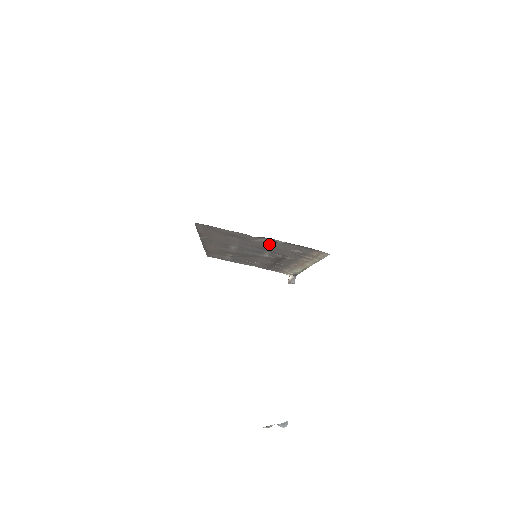
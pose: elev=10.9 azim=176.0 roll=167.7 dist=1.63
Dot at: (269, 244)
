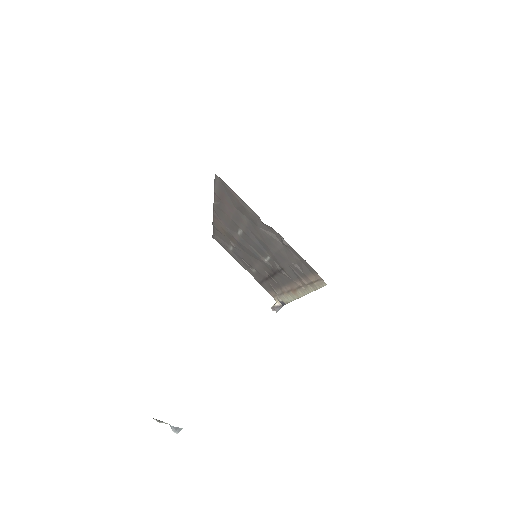
Dot at: (274, 242)
